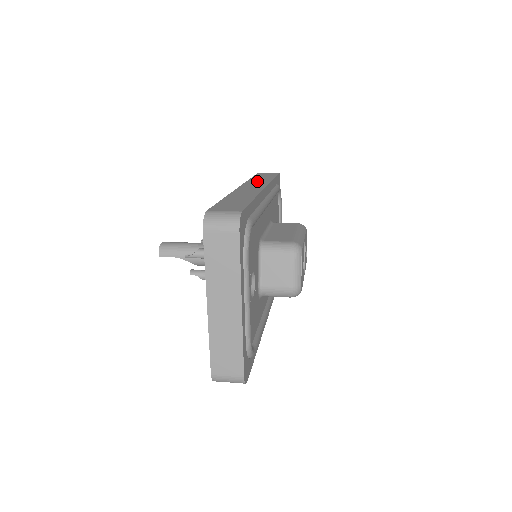
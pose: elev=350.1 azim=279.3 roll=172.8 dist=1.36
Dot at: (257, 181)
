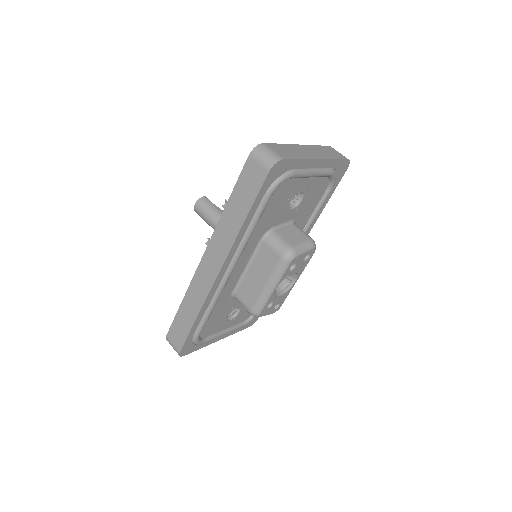
Dot at: (224, 233)
